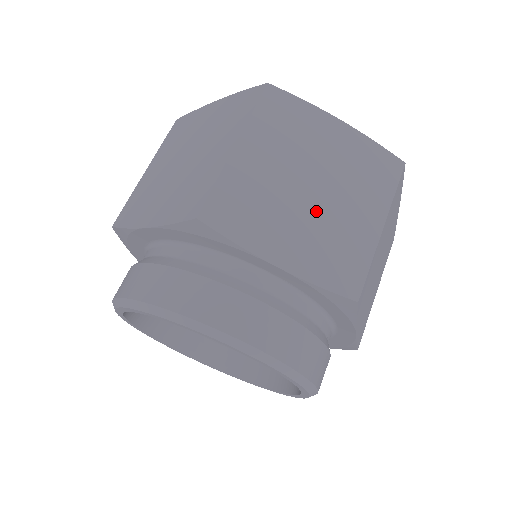
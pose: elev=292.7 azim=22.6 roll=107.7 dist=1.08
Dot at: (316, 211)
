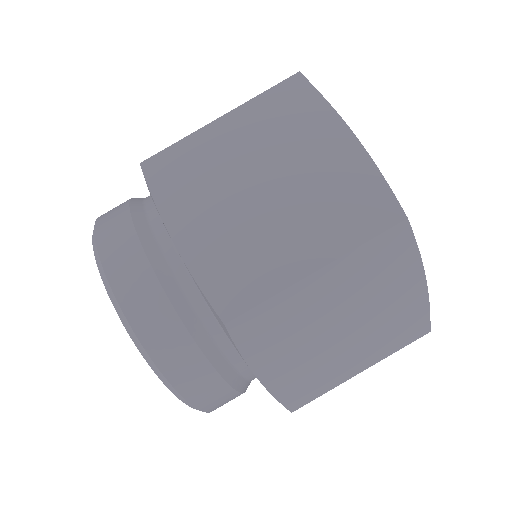
Dot at: (327, 347)
